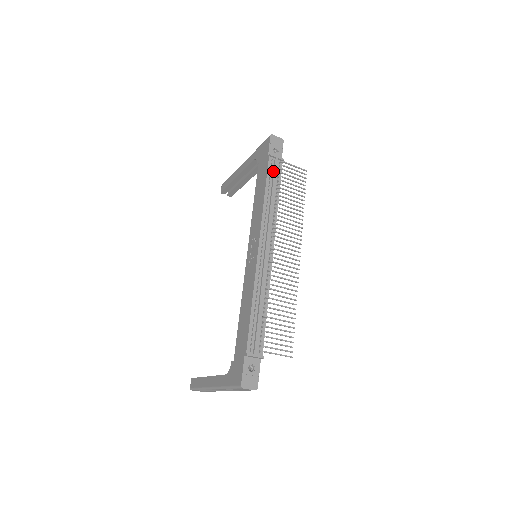
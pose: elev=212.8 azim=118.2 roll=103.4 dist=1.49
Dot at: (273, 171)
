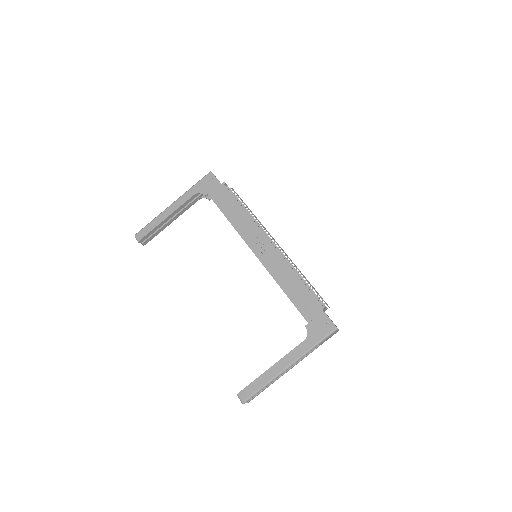
Dot at: (233, 194)
